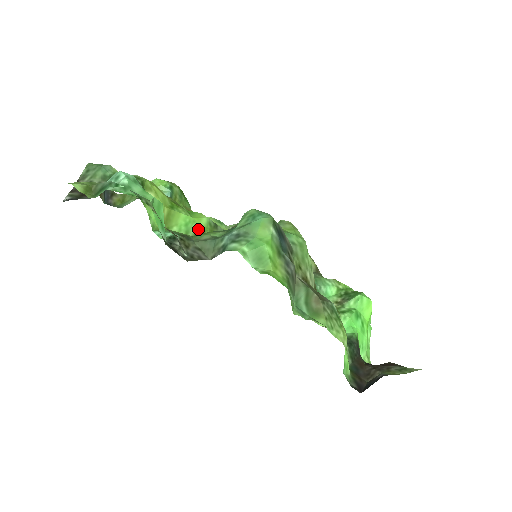
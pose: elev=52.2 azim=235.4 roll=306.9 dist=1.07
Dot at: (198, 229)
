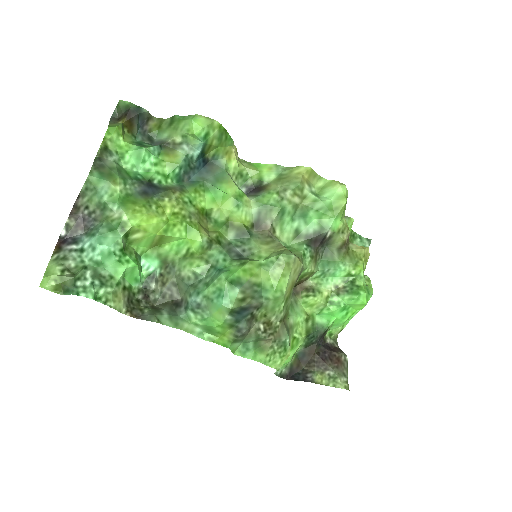
Dot at: (188, 251)
